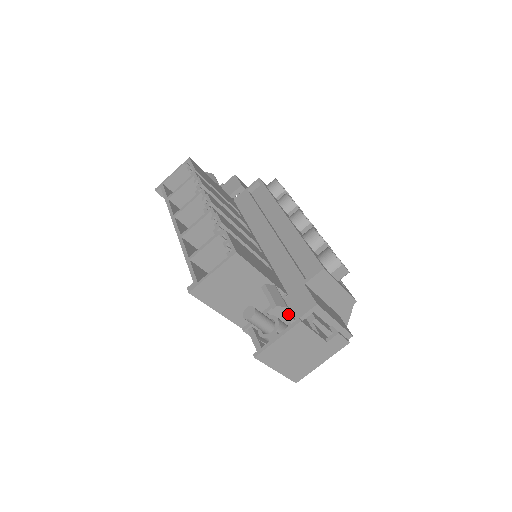
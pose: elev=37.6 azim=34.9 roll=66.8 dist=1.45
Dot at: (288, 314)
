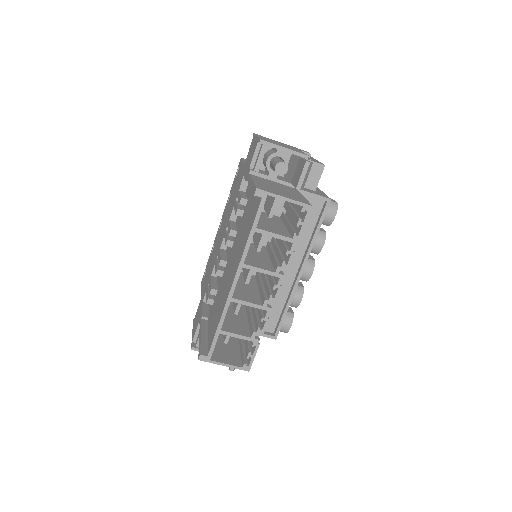
Dot at: occluded
